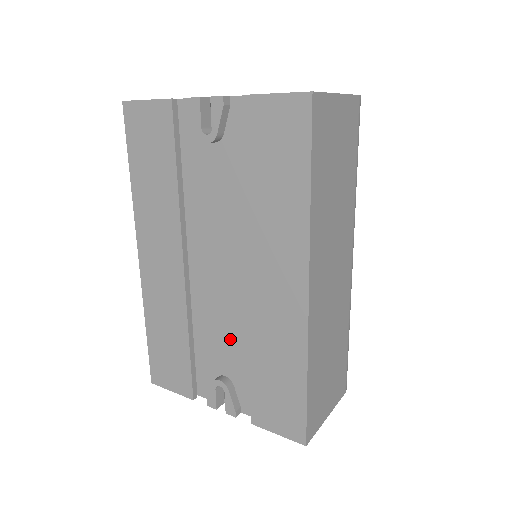
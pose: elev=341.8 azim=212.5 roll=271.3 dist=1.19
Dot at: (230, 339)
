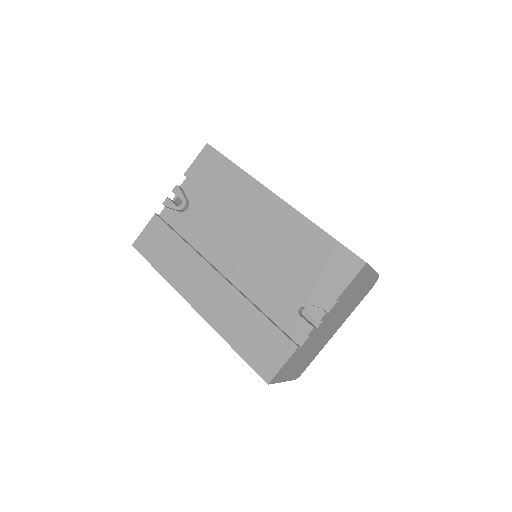
Dot at: (278, 280)
